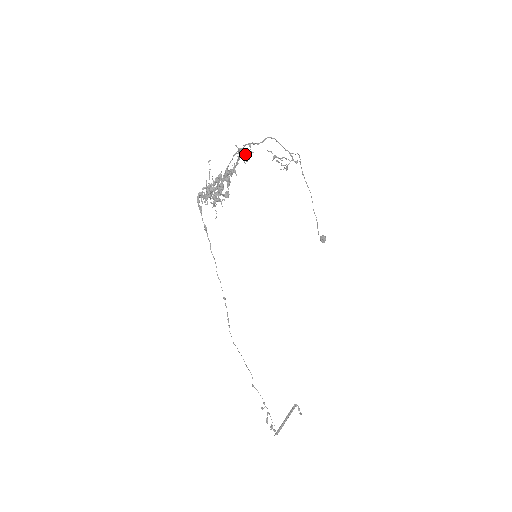
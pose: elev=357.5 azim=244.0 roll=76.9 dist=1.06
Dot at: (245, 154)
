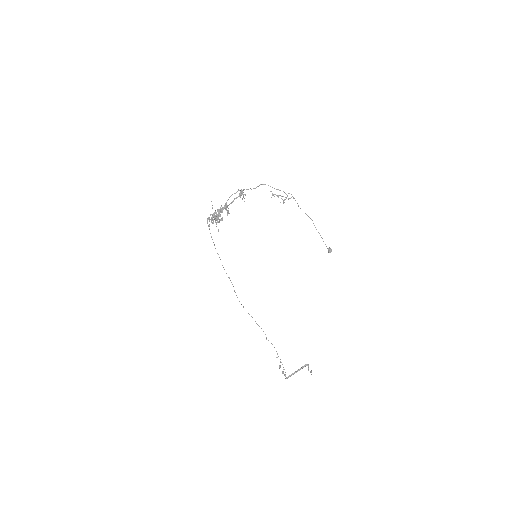
Dot at: (240, 196)
